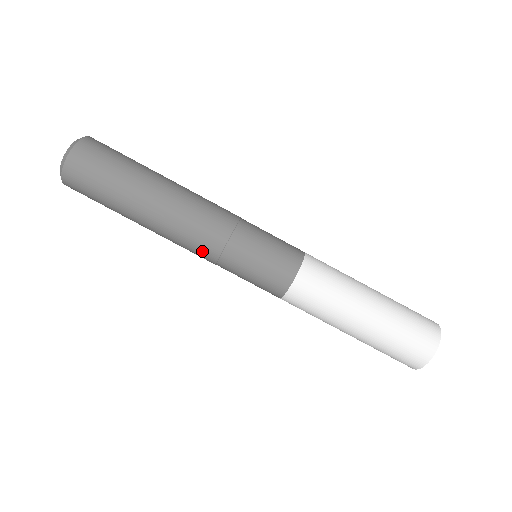
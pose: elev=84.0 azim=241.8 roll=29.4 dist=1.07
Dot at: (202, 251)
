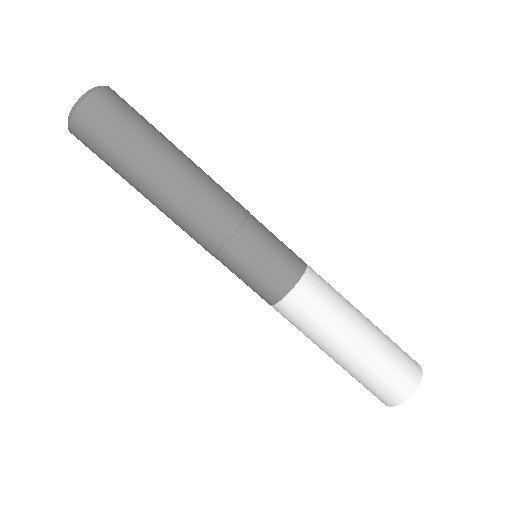
Dot at: (205, 235)
